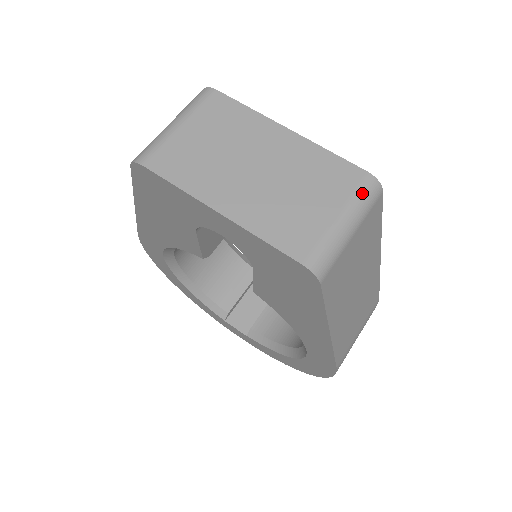
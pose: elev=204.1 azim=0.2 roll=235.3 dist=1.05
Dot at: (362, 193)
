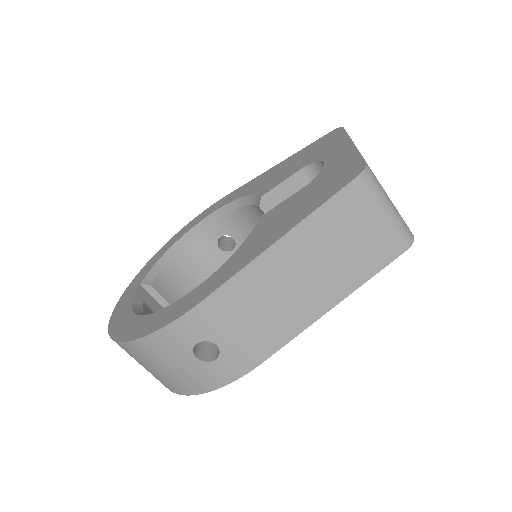
Dot at: (406, 225)
